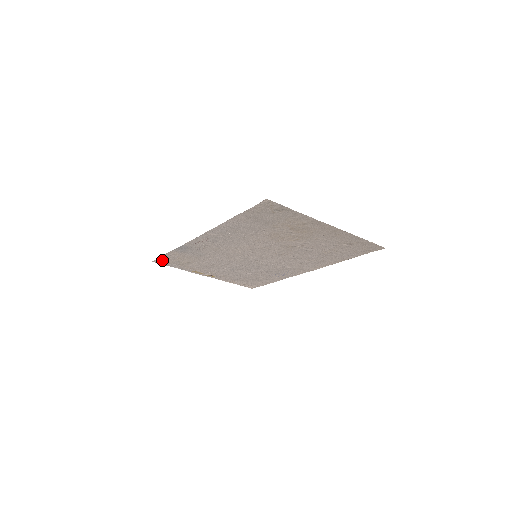
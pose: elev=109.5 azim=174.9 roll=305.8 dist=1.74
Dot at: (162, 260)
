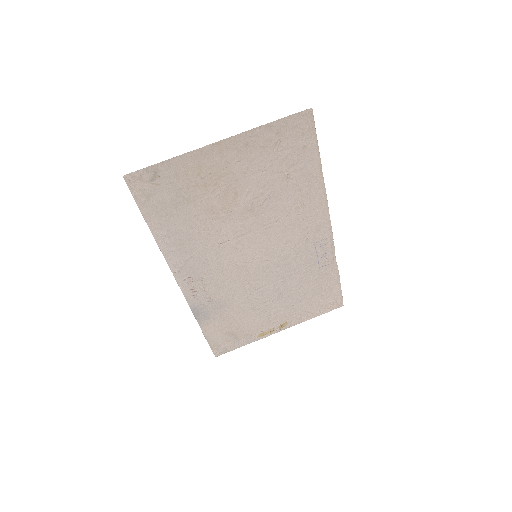
Dot at: (218, 347)
